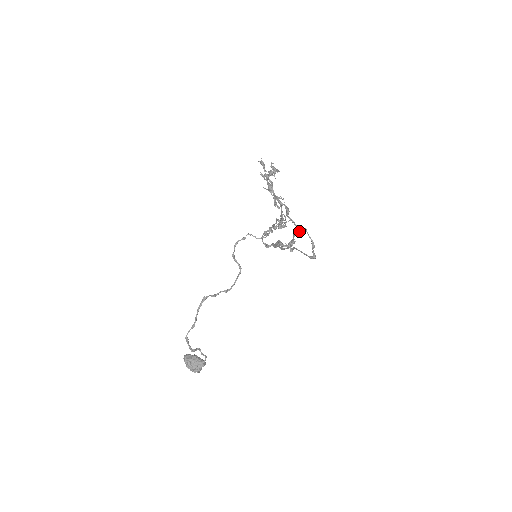
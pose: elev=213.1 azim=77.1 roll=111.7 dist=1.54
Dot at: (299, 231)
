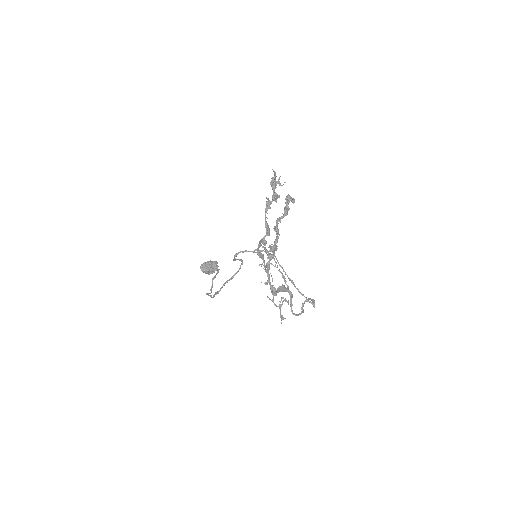
Dot at: (302, 312)
